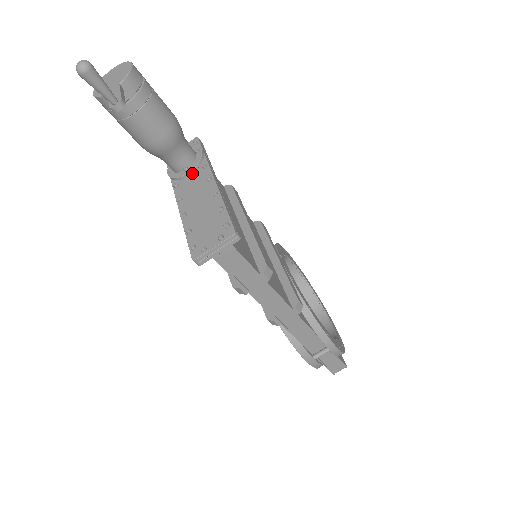
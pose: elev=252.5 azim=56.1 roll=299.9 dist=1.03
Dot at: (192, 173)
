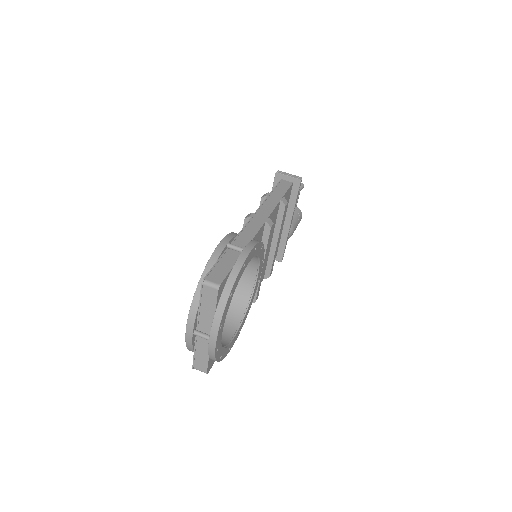
Dot at: occluded
